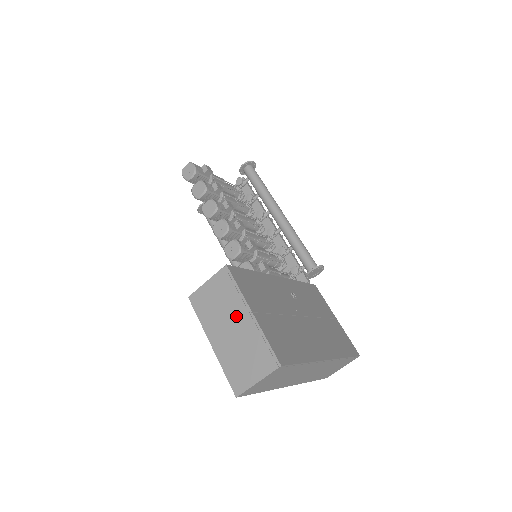
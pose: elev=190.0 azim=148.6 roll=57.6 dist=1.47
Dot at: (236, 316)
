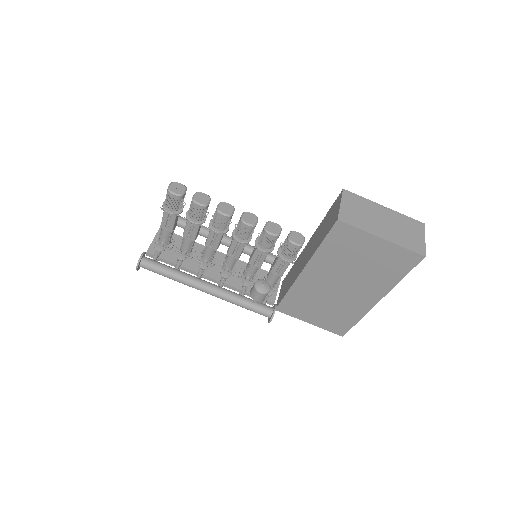
Dot at: (379, 213)
